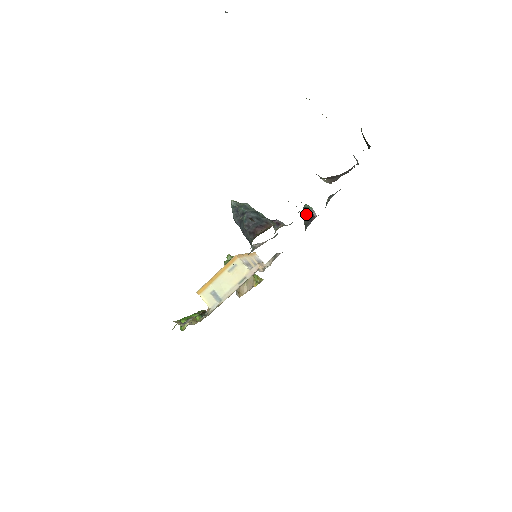
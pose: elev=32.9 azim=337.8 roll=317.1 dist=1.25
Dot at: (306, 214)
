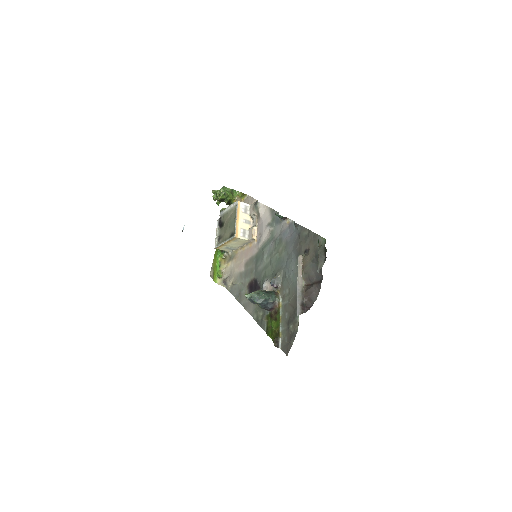
Dot at: (279, 217)
